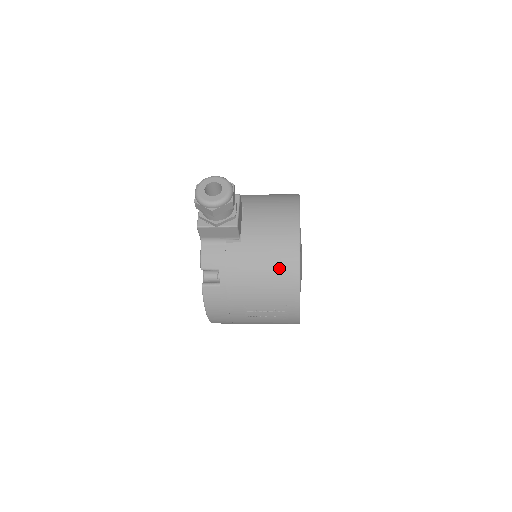
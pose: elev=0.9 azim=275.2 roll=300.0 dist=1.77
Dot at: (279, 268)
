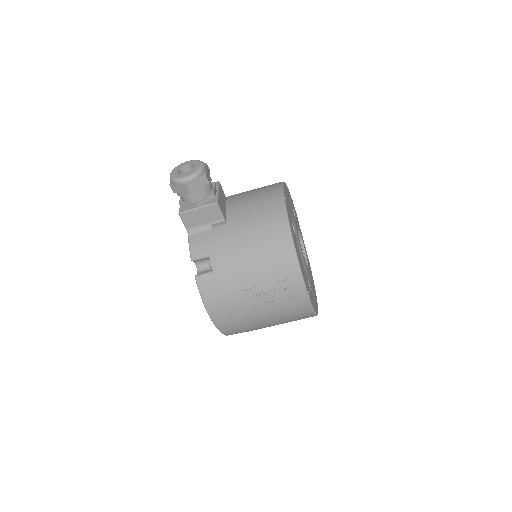
Dot at: (269, 238)
